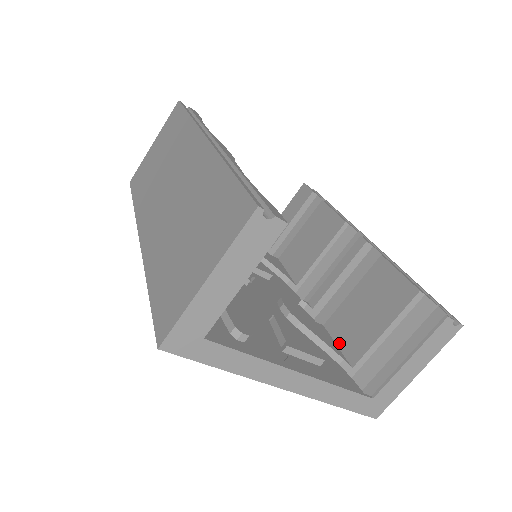
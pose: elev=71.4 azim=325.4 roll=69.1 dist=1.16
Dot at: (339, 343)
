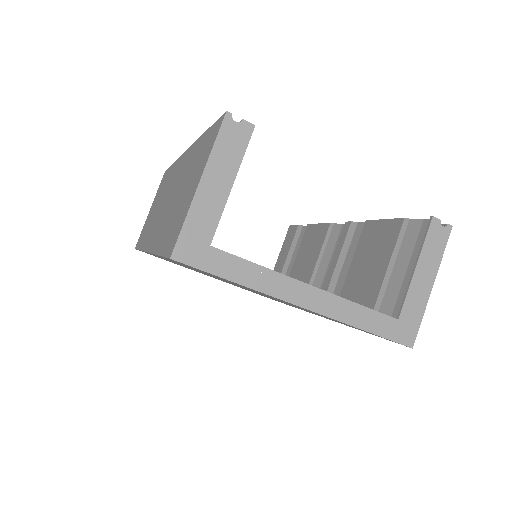
Dot at: occluded
